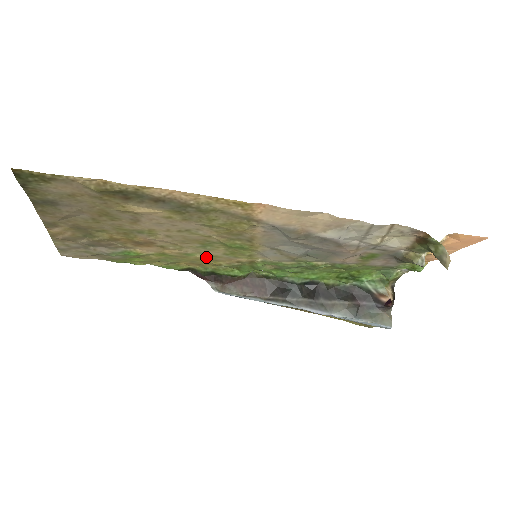
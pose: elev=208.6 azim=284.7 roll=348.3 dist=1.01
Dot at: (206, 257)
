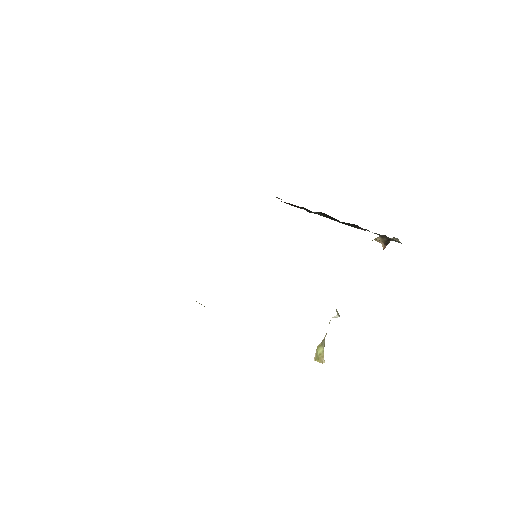
Dot at: occluded
